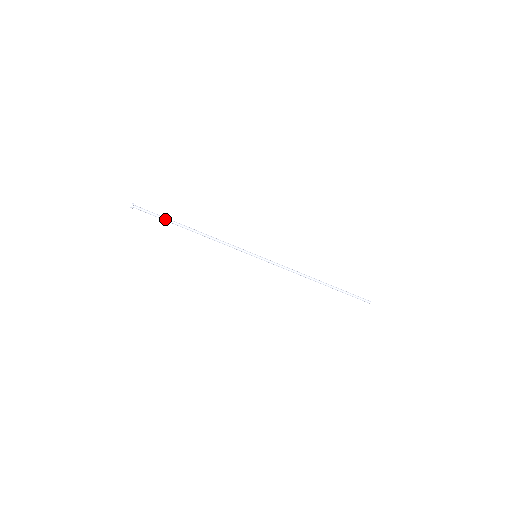
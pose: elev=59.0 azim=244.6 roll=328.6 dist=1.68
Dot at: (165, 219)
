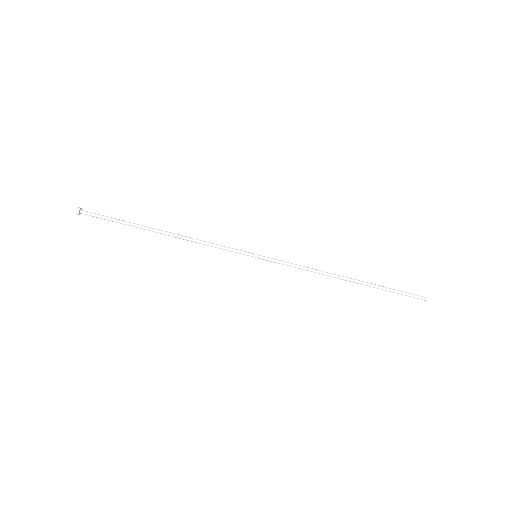
Dot at: (124, 223)
